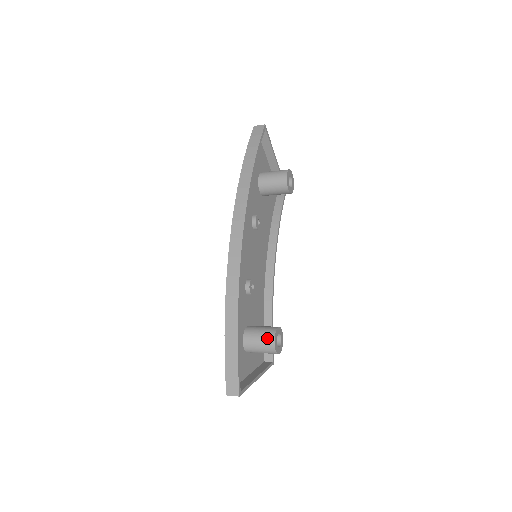
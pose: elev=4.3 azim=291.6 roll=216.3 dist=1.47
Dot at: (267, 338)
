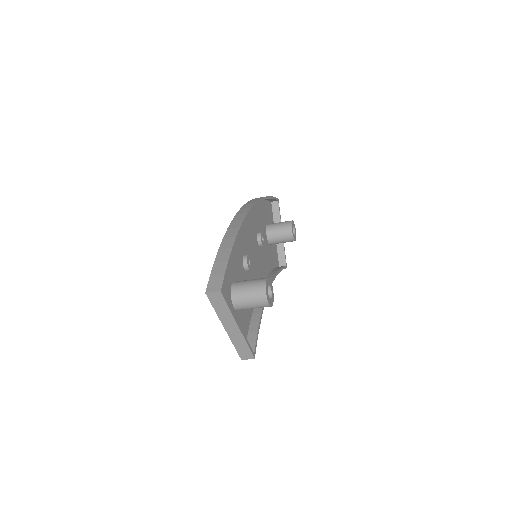
Dot at: (259, 280)
